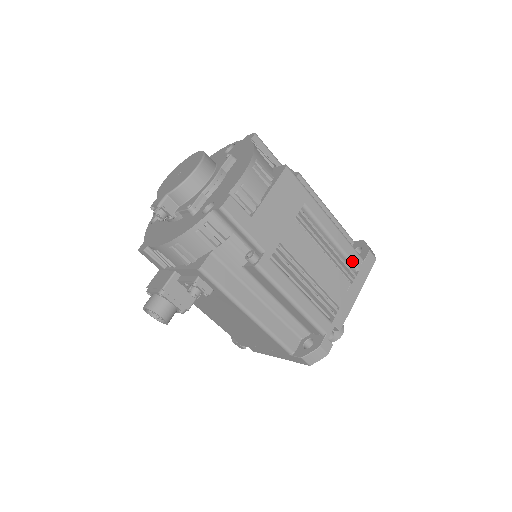
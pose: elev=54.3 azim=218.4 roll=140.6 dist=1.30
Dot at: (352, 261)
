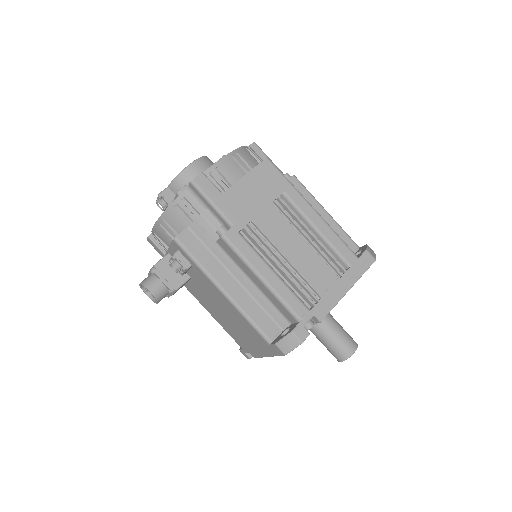
Dot at: (342, 255)
